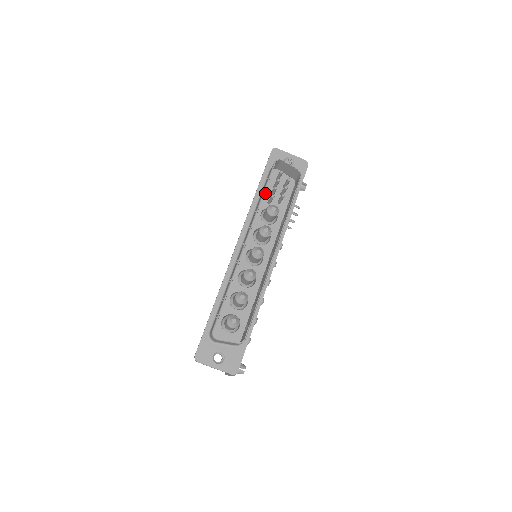
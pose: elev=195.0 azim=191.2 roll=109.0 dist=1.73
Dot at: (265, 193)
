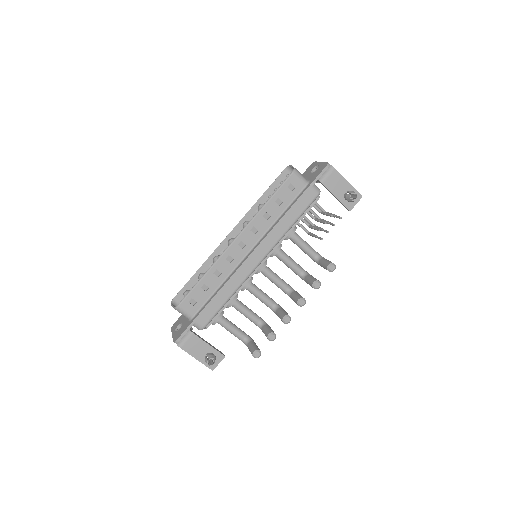
Dot at: occluded
